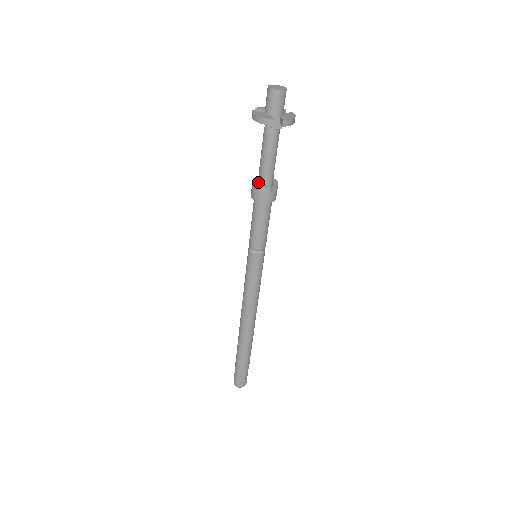
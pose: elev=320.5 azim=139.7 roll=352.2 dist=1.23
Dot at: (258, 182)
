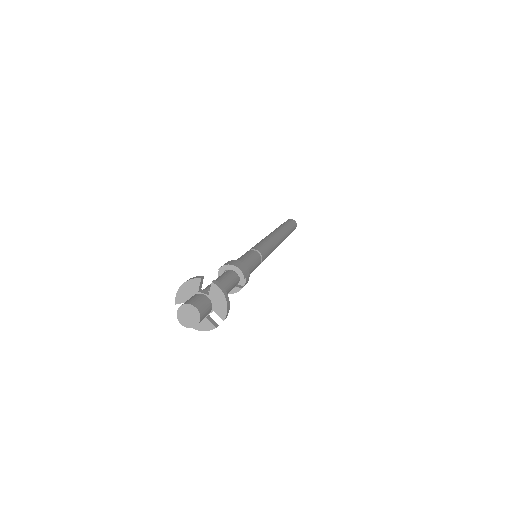
Dot at: occluded
